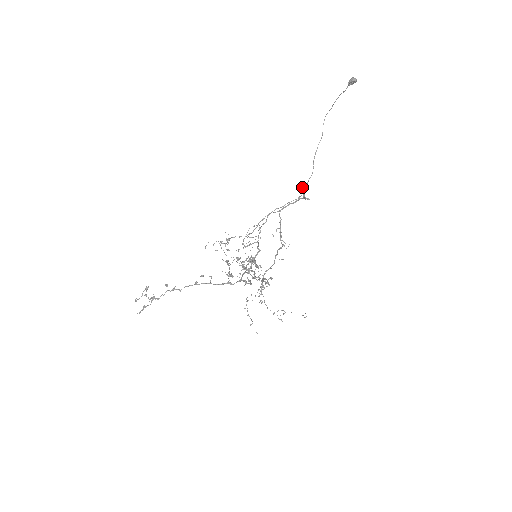
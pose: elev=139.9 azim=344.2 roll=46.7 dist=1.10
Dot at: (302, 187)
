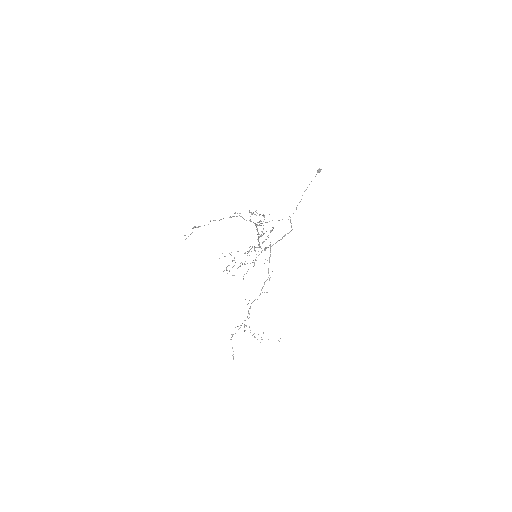
Dot at: occluded
